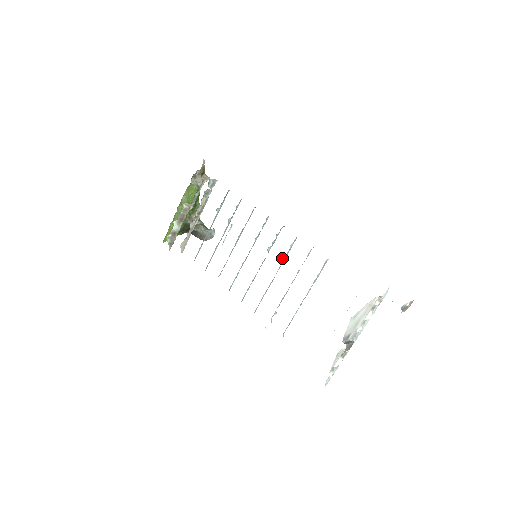
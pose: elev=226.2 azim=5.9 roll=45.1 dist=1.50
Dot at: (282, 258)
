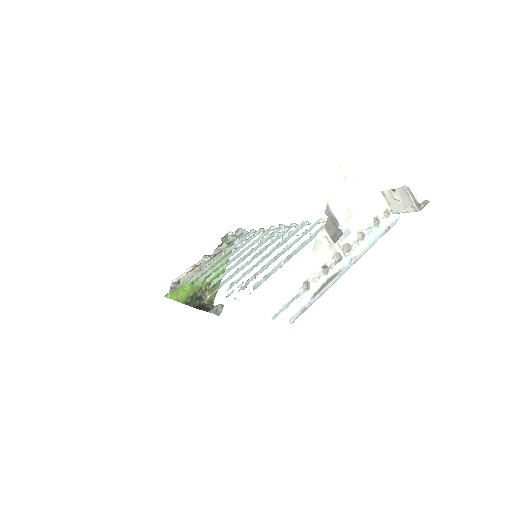
Dot at: (283, 236)
